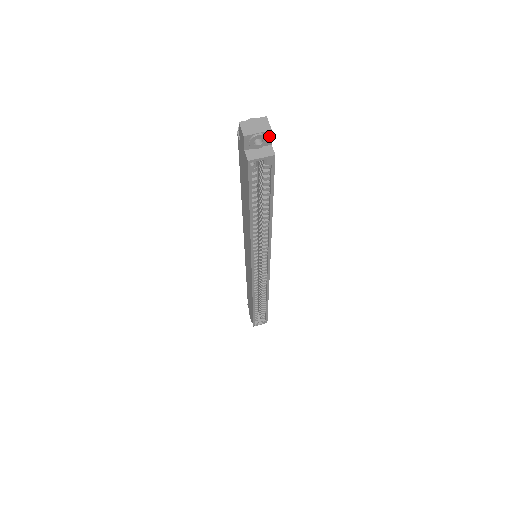
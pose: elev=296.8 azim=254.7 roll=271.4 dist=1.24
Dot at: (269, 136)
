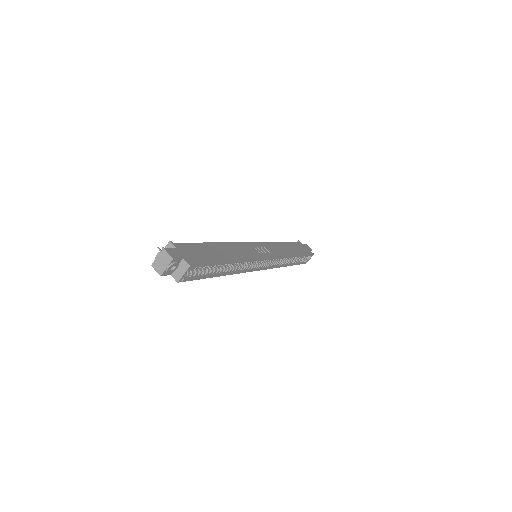
Dot at: (176, 260)
